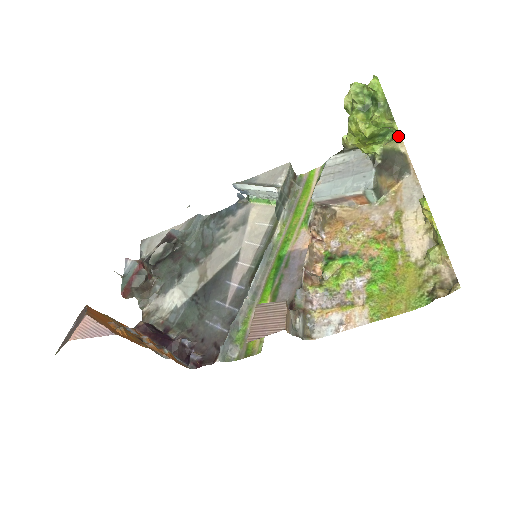
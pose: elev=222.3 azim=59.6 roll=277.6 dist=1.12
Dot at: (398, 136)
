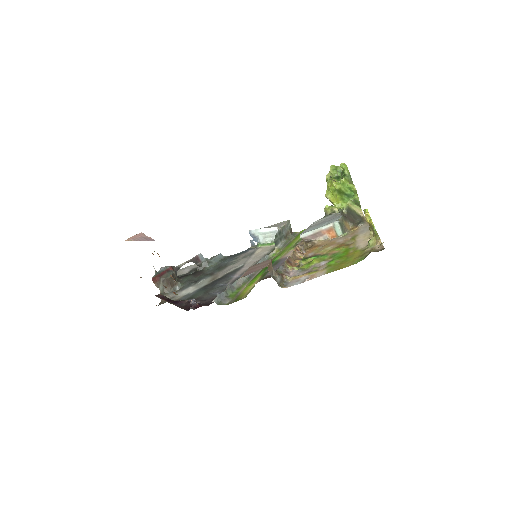
Dot at: (357, 198)
